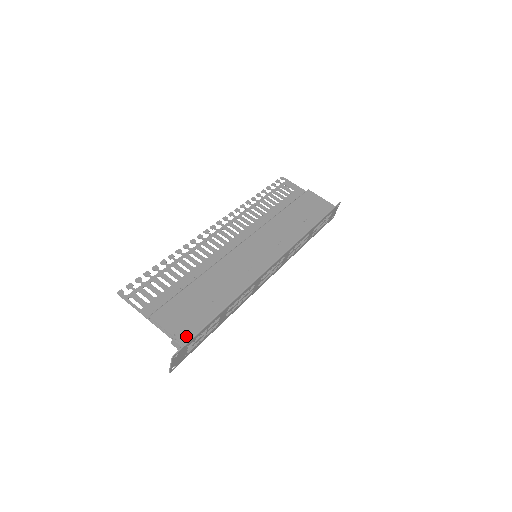
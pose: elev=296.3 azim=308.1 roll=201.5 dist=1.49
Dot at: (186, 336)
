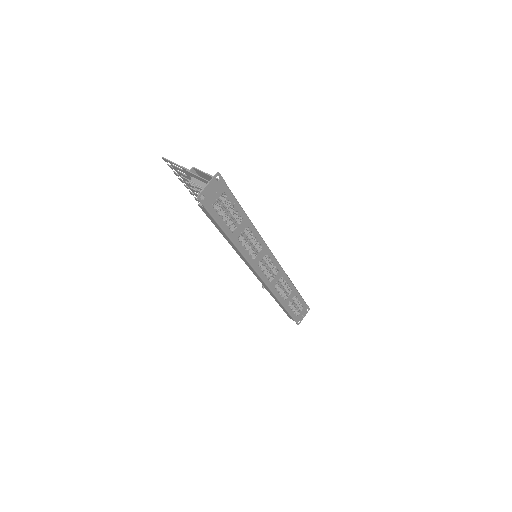
Dot at: occluded
